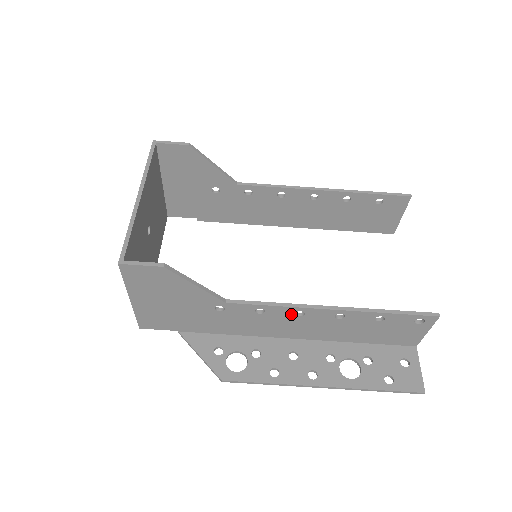
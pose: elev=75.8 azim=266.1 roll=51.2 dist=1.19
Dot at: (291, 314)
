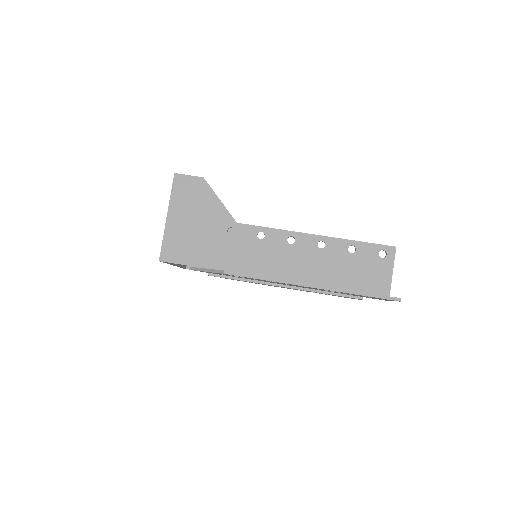
Dot at: (284, 241)
